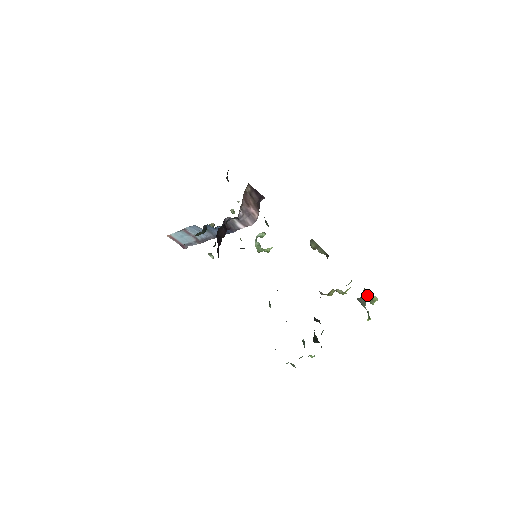
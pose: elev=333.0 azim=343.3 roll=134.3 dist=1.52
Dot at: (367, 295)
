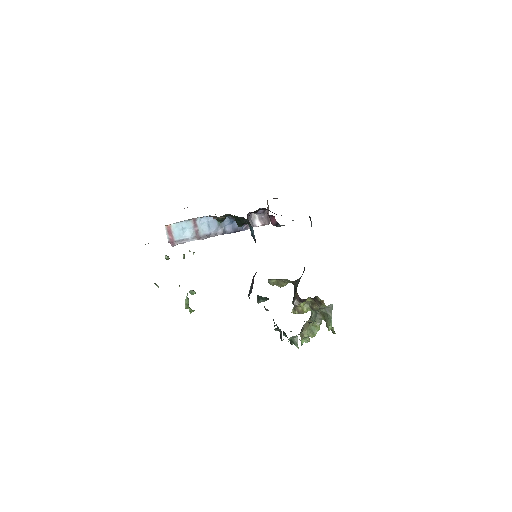
Dot at: (319, 319)
